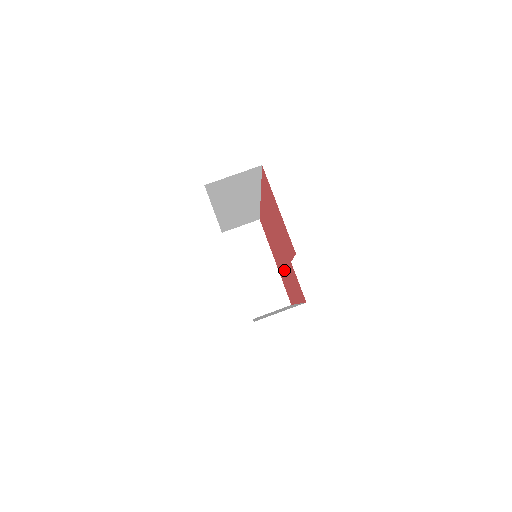
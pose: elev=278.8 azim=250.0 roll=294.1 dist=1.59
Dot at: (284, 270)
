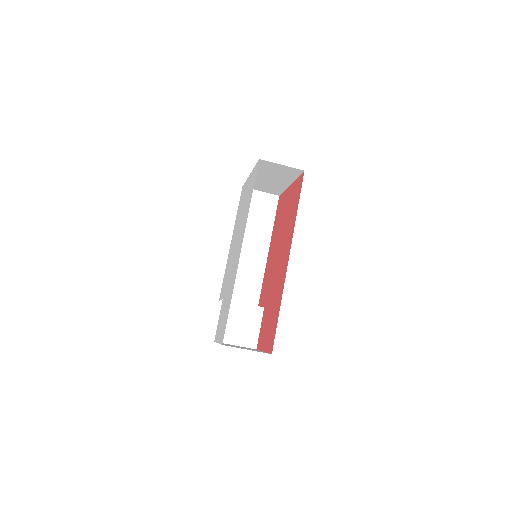
Dot at: (277, 241)
